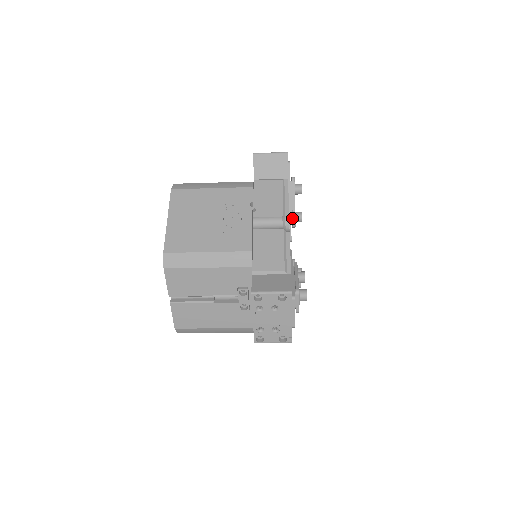
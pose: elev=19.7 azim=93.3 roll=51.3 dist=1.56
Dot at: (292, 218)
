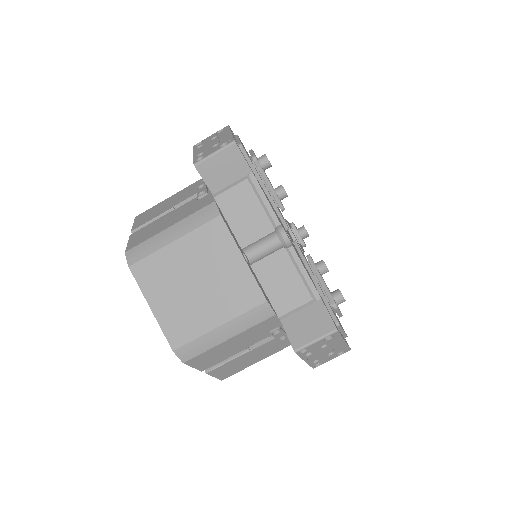
Dot at: occluded
